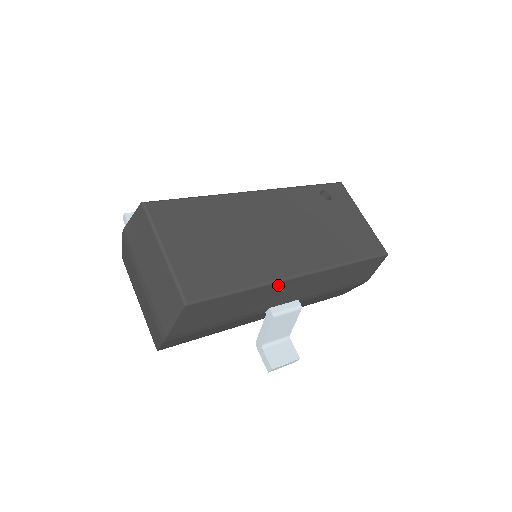
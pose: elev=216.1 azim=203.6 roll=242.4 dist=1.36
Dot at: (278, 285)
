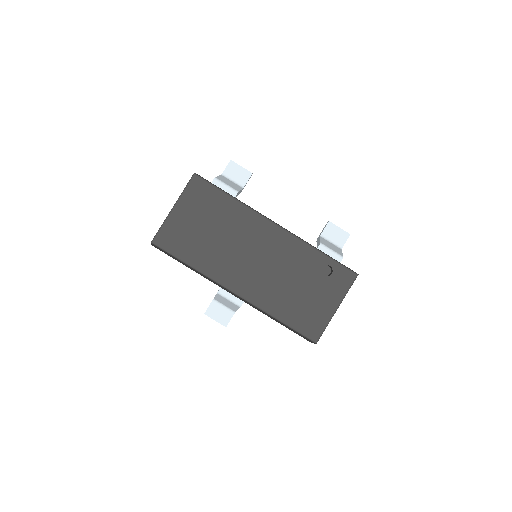
Dot at: (216, 282)
